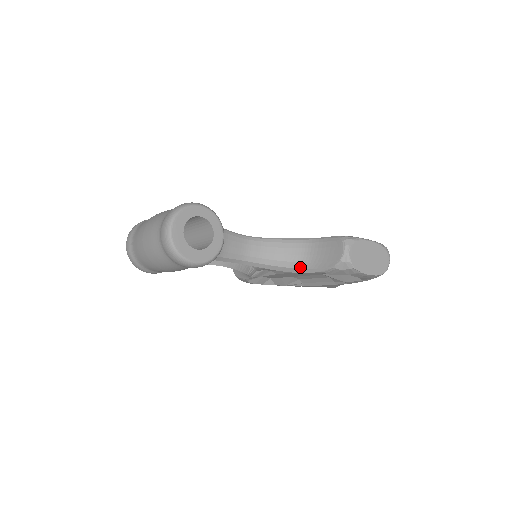
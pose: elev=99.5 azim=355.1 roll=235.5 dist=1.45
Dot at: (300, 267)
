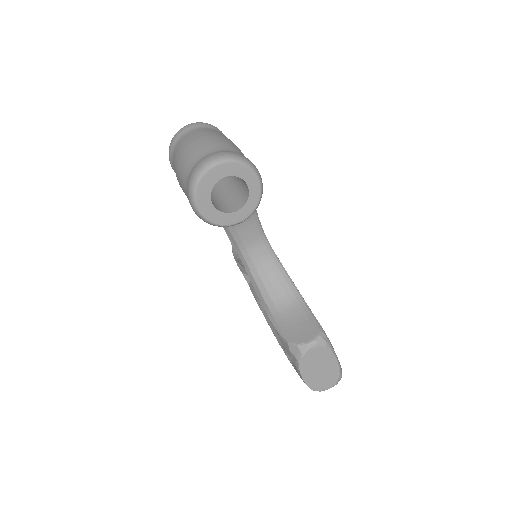
Dot at: (270, 307)
